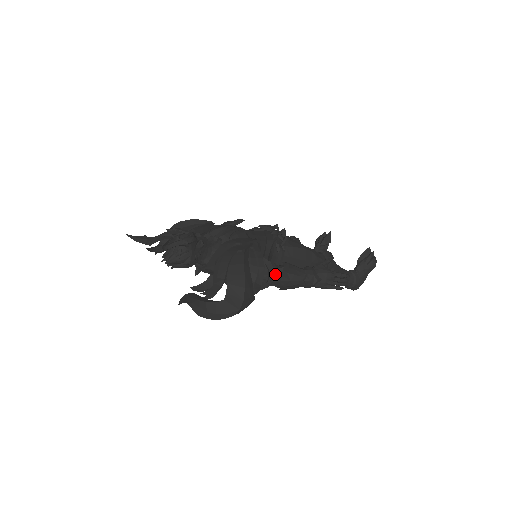
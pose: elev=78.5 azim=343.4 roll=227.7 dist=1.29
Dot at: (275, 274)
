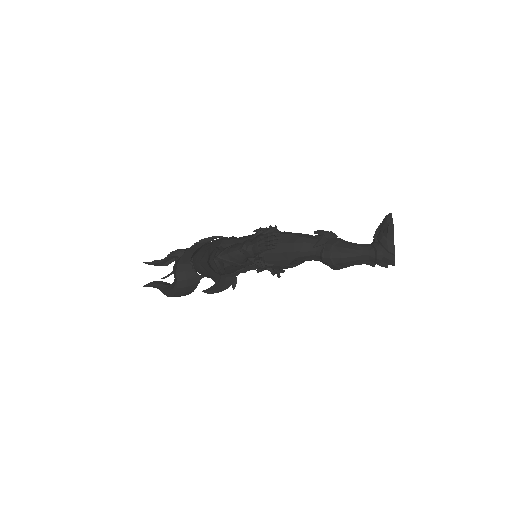
Dot at: occluded
